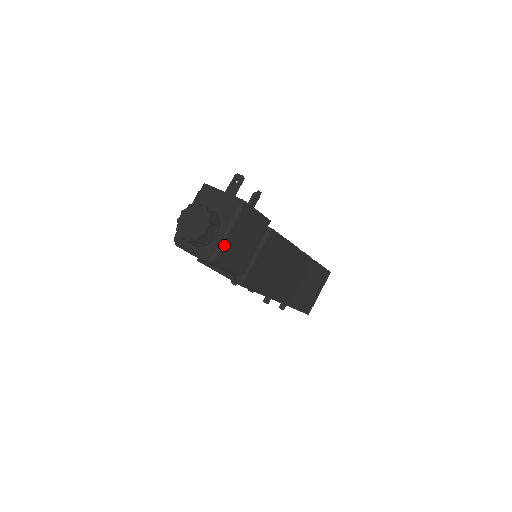
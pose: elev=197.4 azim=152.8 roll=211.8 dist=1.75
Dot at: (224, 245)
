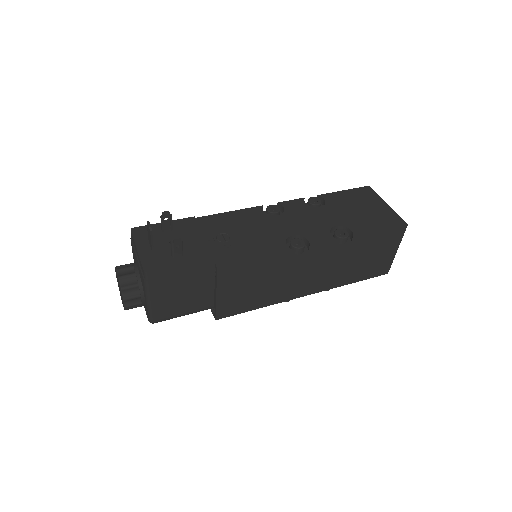
Dot at: (154, 311)
